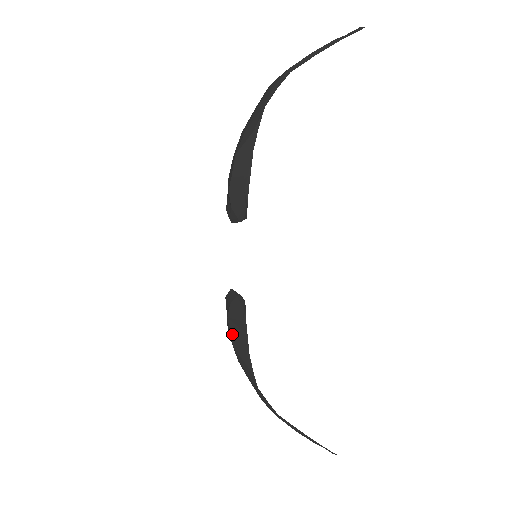
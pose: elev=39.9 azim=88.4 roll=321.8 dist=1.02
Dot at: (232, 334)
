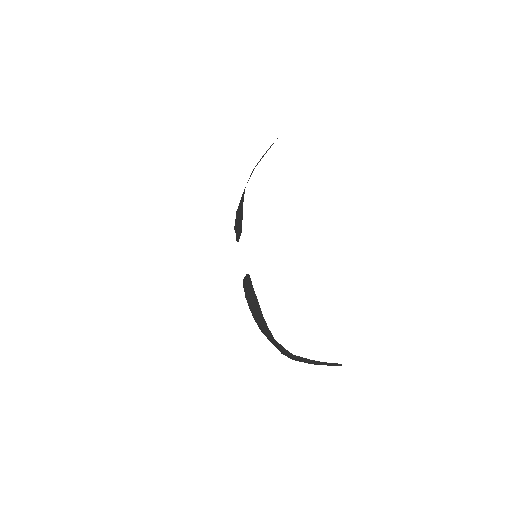
Dot at: (250, 307)
